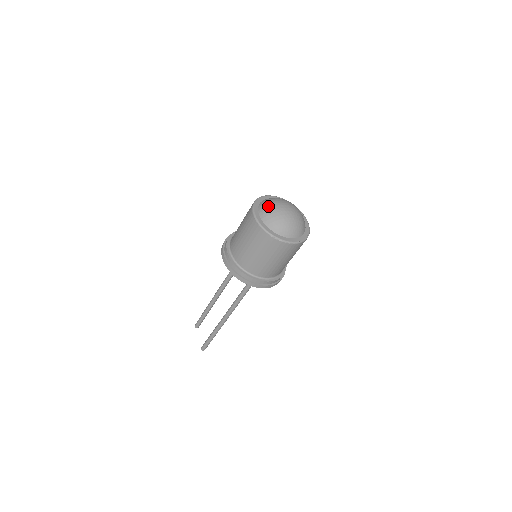
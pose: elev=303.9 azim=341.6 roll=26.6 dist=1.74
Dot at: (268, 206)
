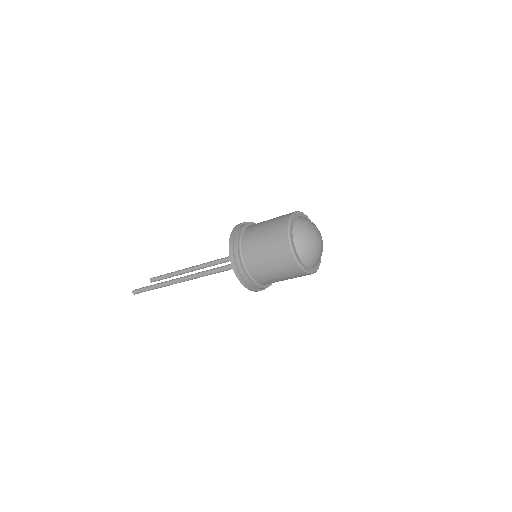
Dot at: (309, 221)
